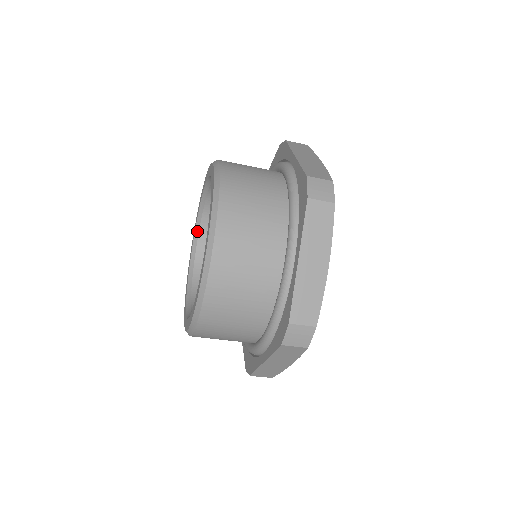
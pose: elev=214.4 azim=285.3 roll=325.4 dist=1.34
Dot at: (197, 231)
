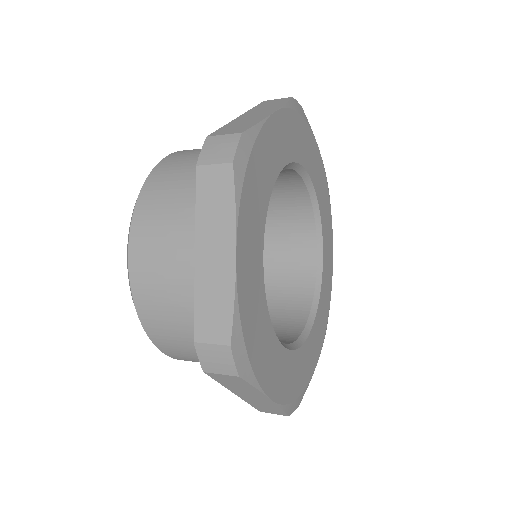
Dot at: occluded
